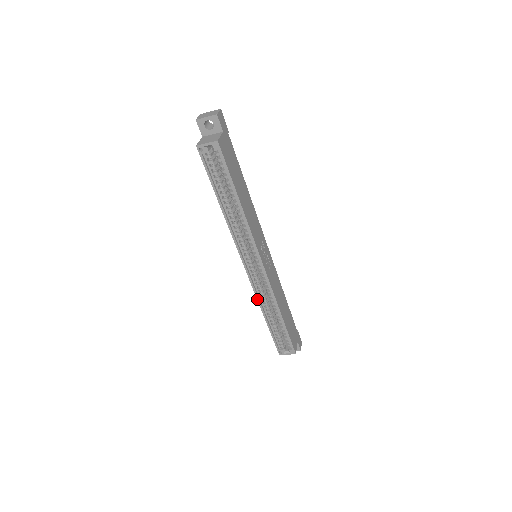
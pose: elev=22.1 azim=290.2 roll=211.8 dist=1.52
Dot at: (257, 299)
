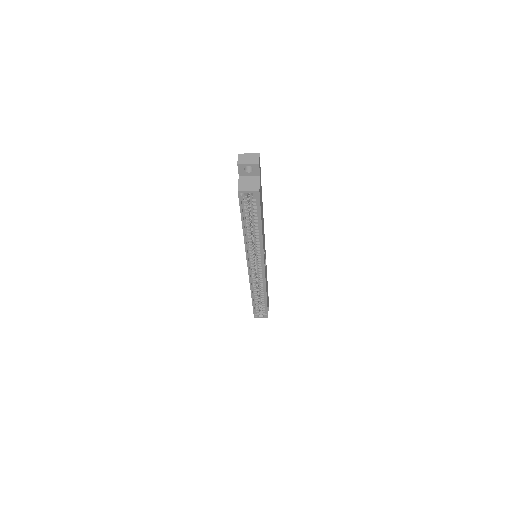
Dot at: (250, 286)
